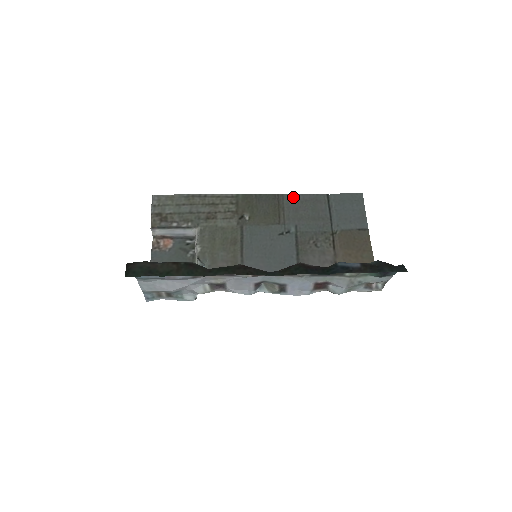
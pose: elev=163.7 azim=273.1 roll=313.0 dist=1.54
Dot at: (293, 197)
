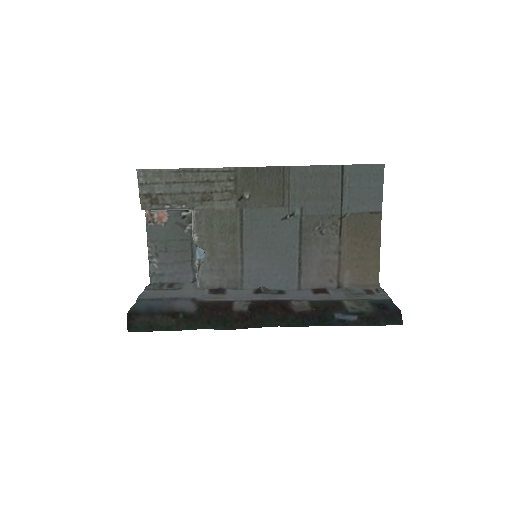
Dot at: (301, 170)
